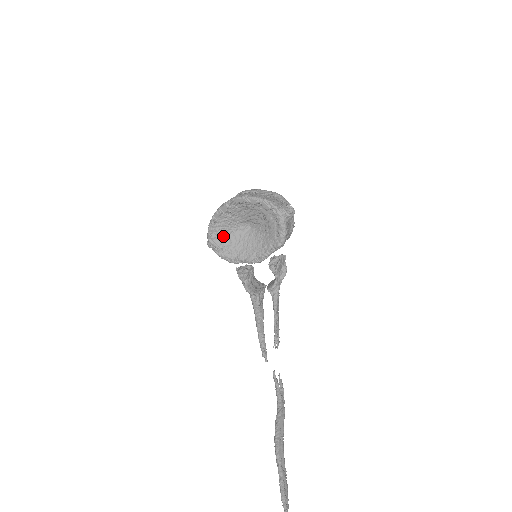
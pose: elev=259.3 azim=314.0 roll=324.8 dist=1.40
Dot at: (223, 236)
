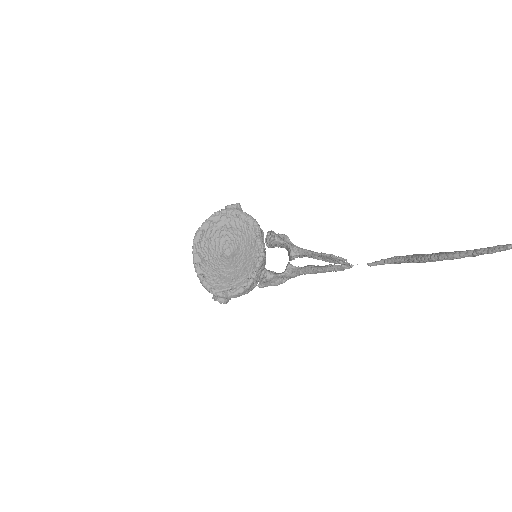
Dot at: (221, 280)
